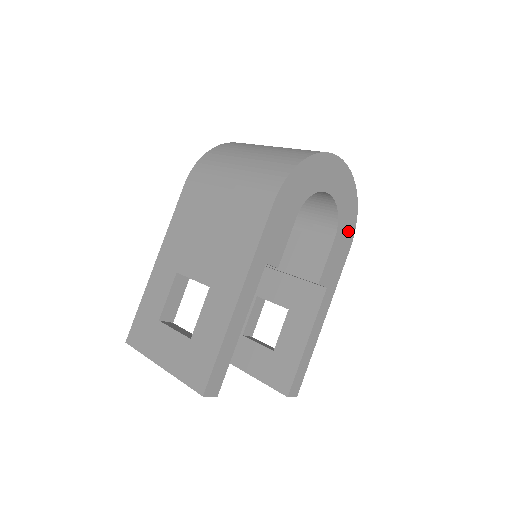
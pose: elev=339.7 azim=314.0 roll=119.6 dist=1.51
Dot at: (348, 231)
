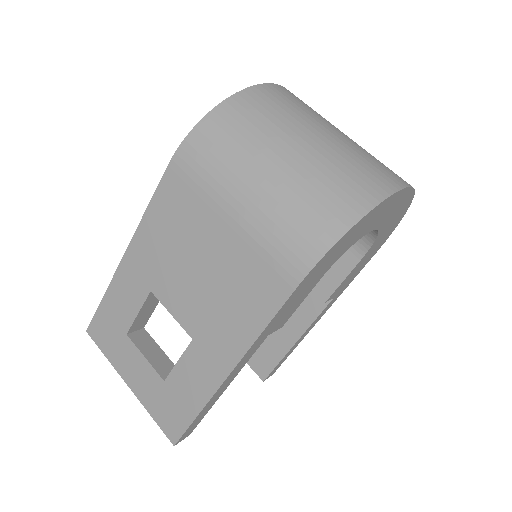
Dot at: (381, 242)
